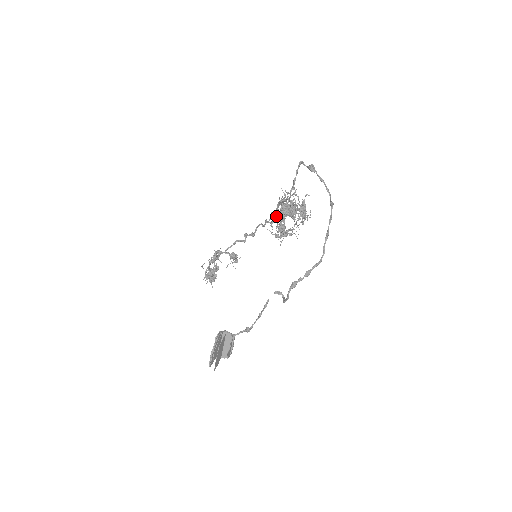
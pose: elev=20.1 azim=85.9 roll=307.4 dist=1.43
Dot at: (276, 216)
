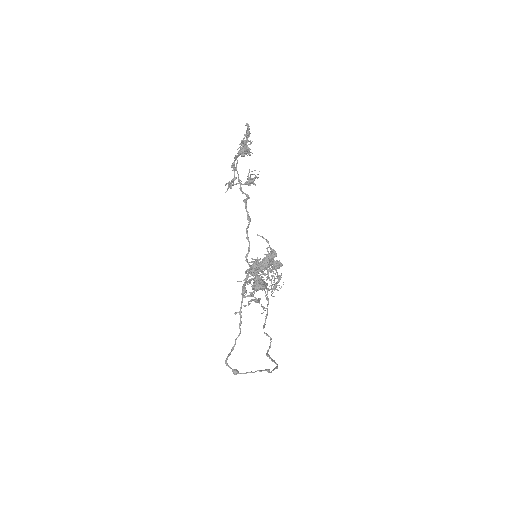
Dot at: occluded
